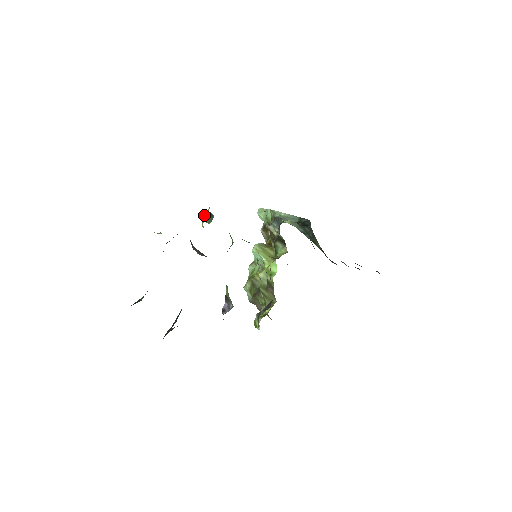
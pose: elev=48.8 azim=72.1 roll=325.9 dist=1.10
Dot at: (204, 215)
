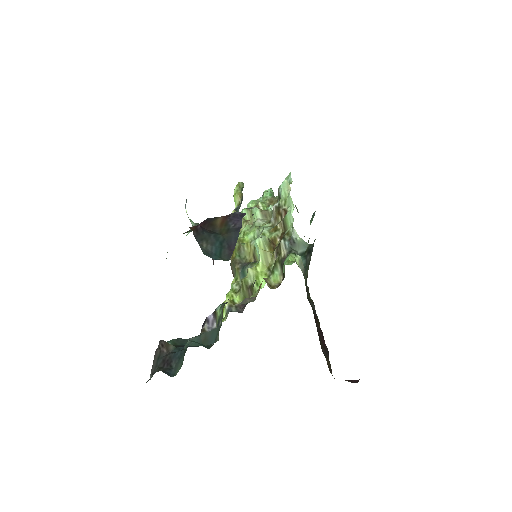
Dot at: occluded
